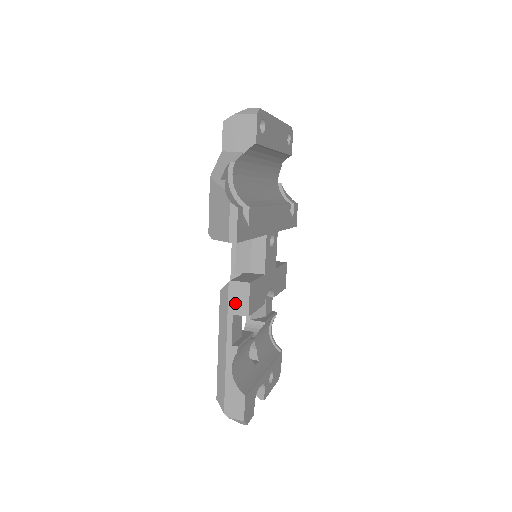
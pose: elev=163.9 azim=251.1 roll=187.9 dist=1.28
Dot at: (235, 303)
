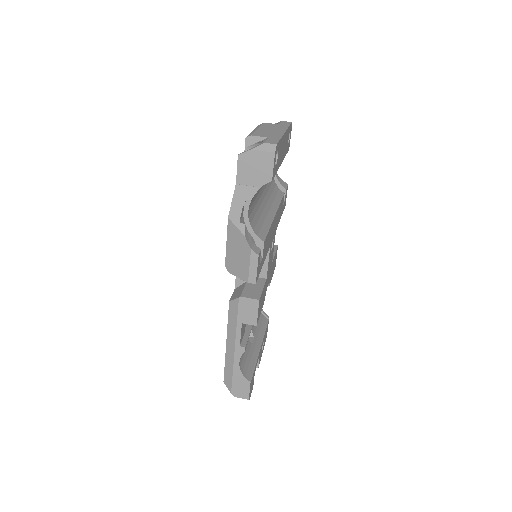
Dot at: (244, 315)
